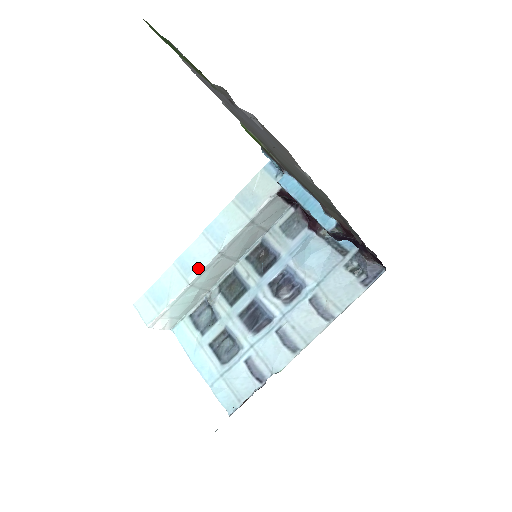
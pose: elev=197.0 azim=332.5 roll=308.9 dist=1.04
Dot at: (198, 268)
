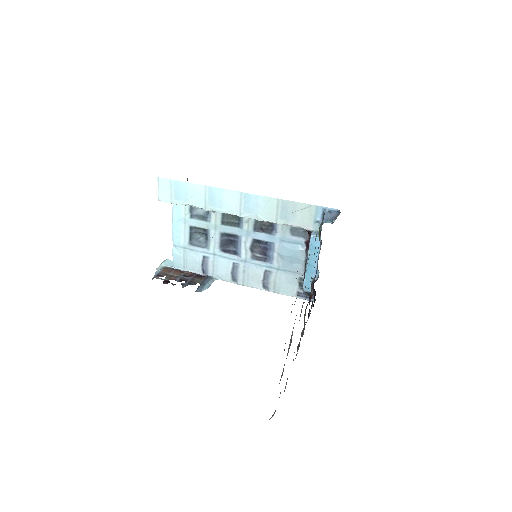
Dot at: (219, 209)
